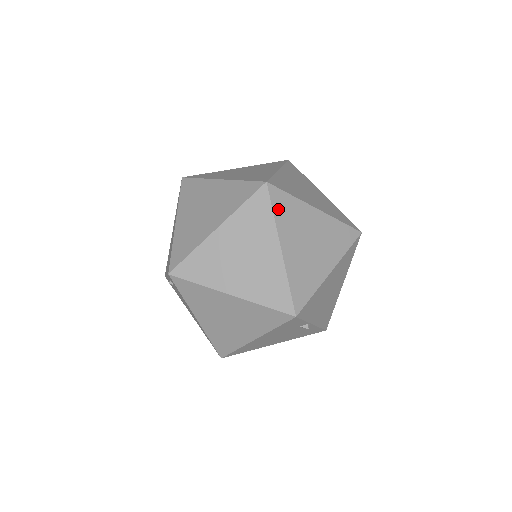
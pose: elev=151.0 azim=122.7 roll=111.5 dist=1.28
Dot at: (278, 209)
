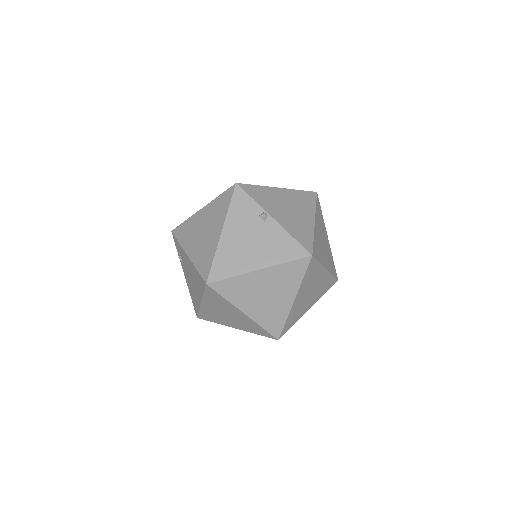
Dot at: occluded
